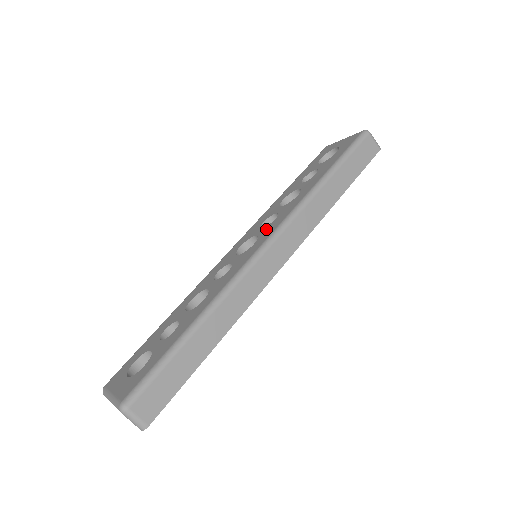
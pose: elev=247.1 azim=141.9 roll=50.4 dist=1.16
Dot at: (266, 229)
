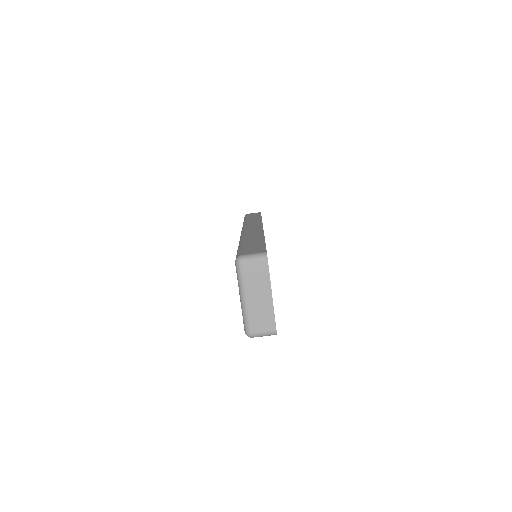
Dot at: occluded
